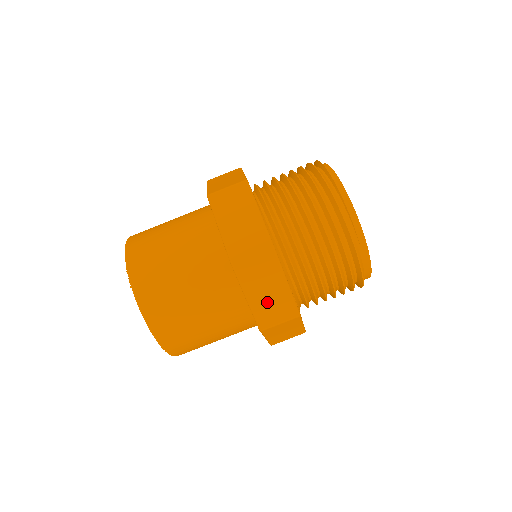
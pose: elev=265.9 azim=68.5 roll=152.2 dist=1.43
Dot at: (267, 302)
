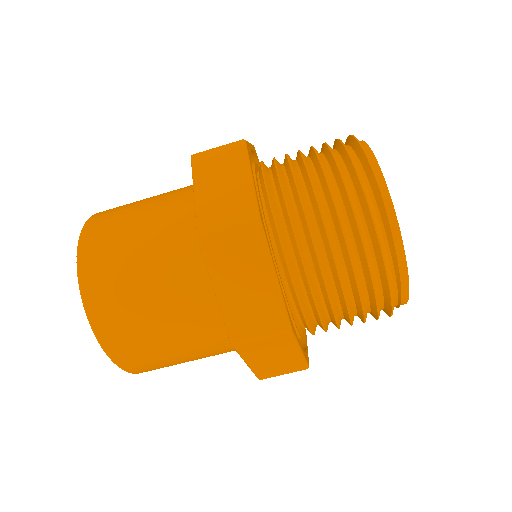
Dot at: occluded
